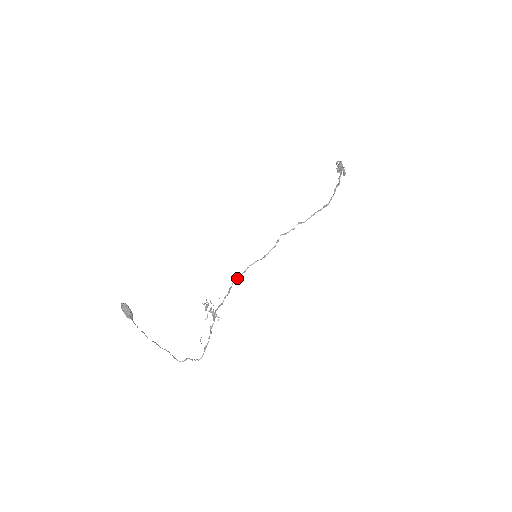
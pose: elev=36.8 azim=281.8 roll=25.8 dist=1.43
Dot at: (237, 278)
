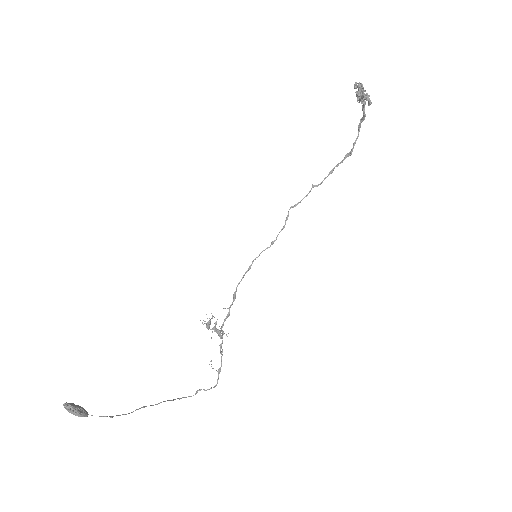
Dot at: (241, 279)
